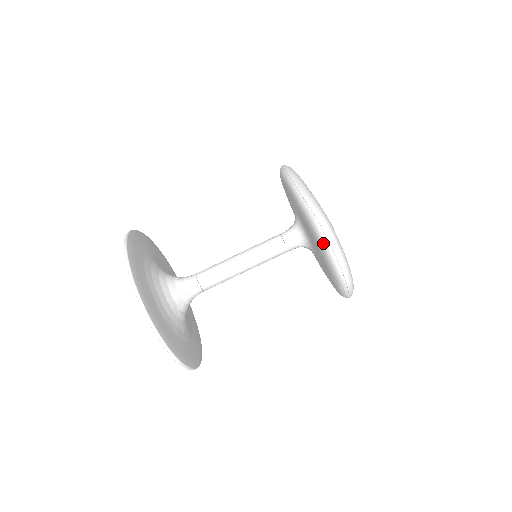
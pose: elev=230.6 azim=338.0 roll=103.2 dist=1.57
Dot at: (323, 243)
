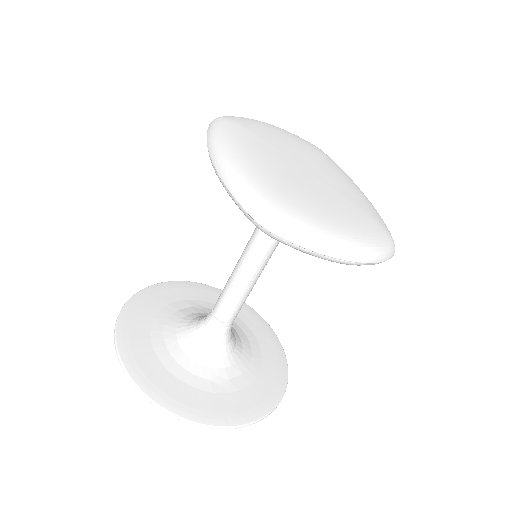
Dot at: occluded
